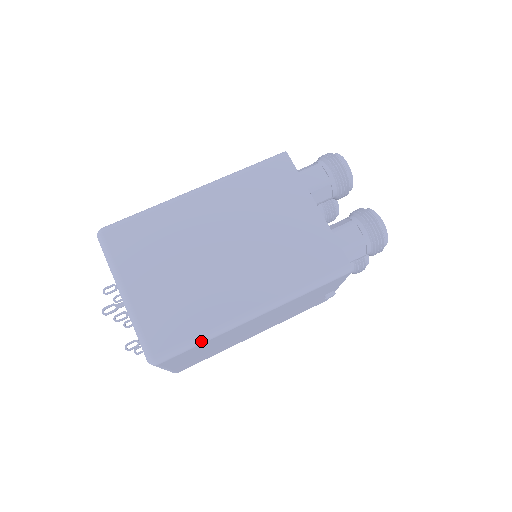
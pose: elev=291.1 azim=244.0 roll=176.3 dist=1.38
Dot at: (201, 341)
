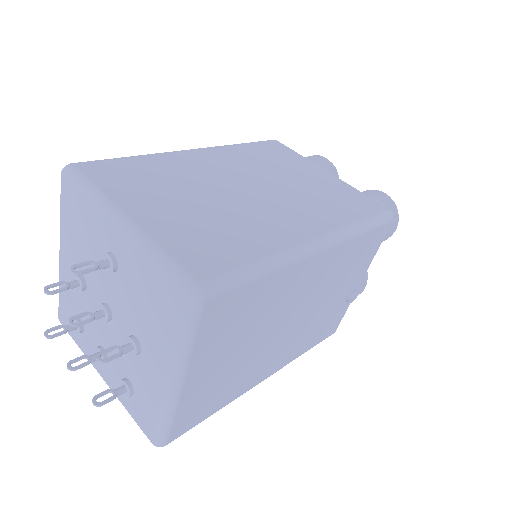
Dot at: (262, 269)
